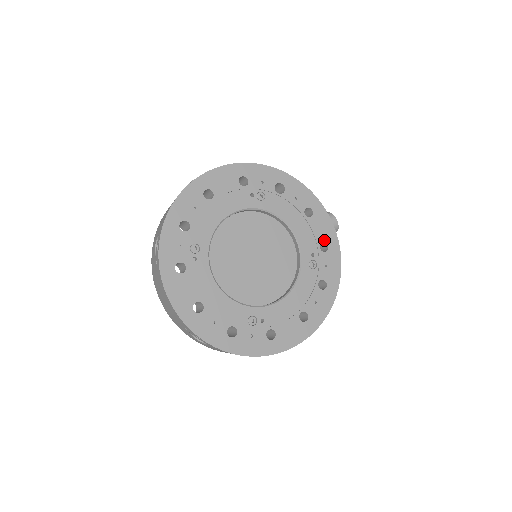
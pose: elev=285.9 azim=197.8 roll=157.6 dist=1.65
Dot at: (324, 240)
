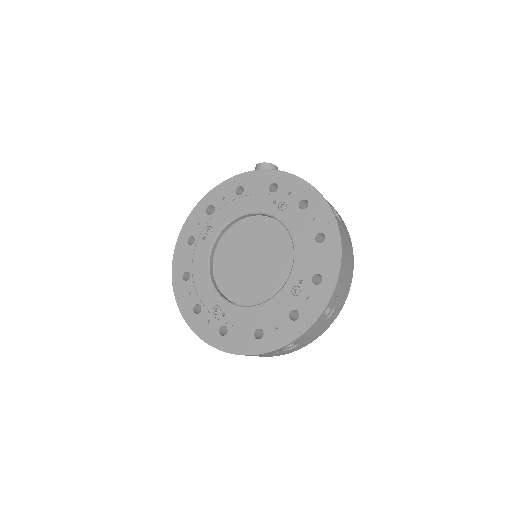
Dot at: (268, 185)
